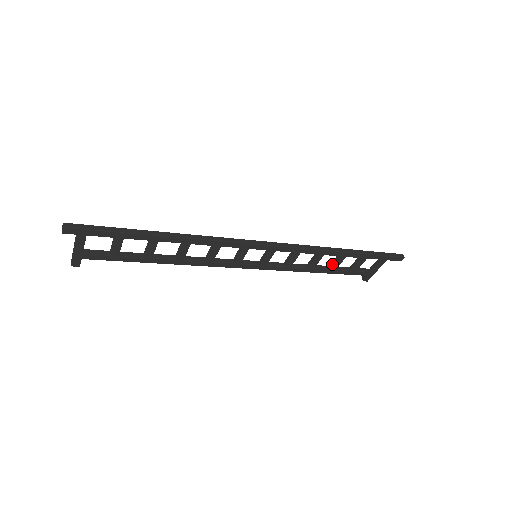
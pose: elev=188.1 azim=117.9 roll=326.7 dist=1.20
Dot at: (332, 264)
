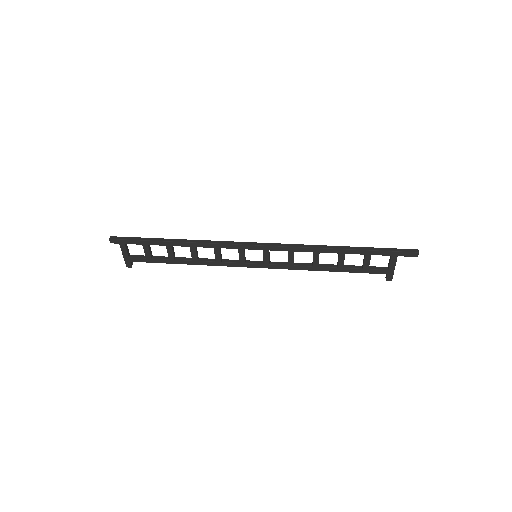
Dot at: (337, 262)
